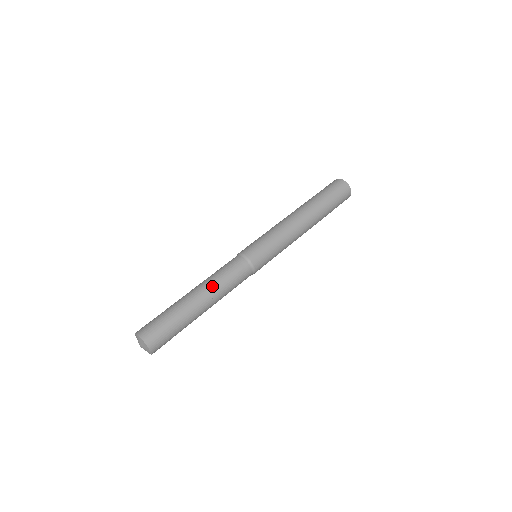
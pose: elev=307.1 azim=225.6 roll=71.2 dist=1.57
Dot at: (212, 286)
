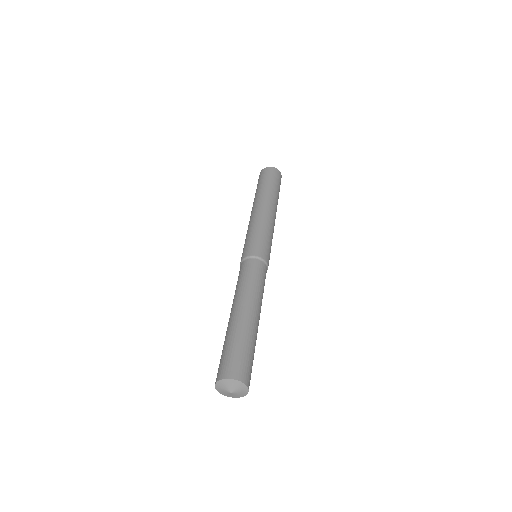
Dot at: (242, 295)
